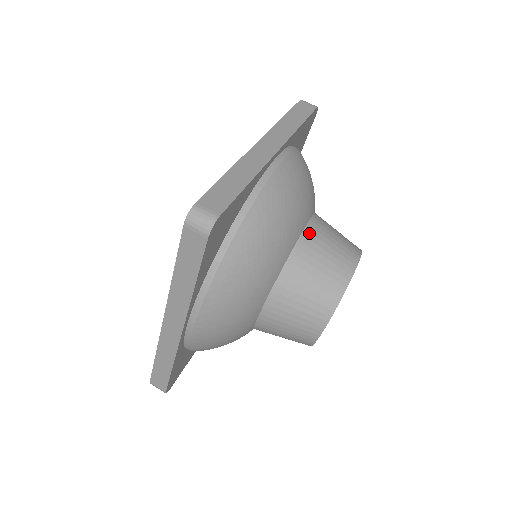
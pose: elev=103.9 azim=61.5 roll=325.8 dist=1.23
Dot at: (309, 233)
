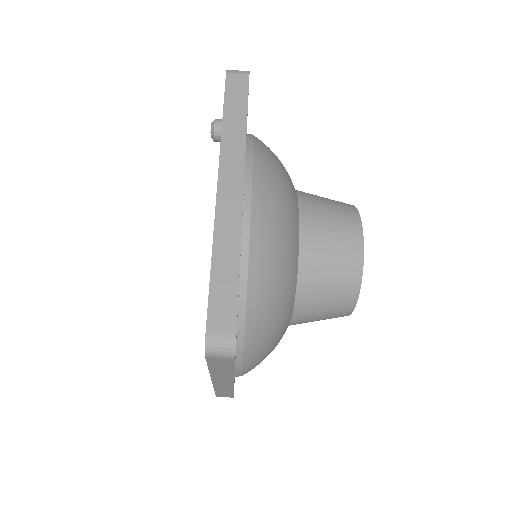
Dot at: (306, 237)
